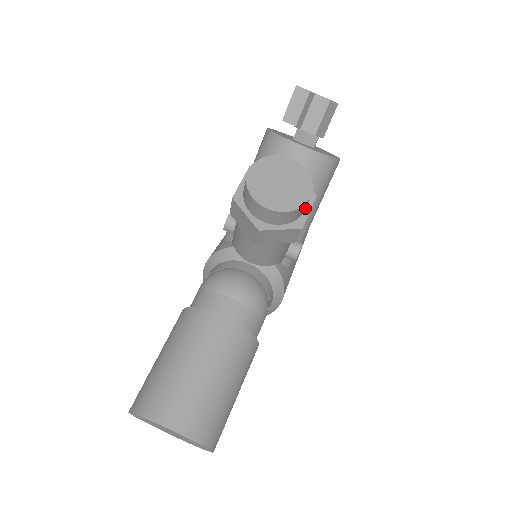
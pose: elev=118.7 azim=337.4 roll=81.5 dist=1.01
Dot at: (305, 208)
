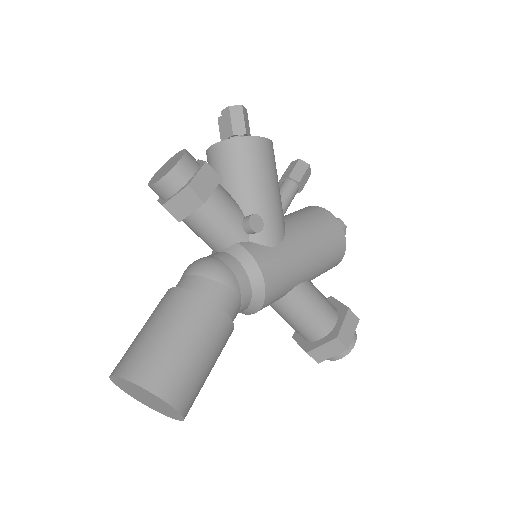
Dot at: (195, 174)
